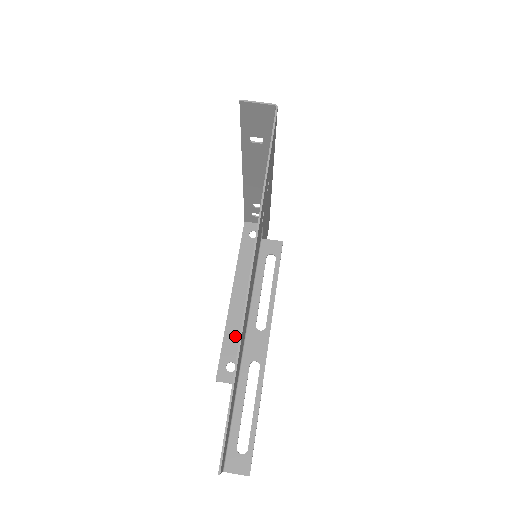
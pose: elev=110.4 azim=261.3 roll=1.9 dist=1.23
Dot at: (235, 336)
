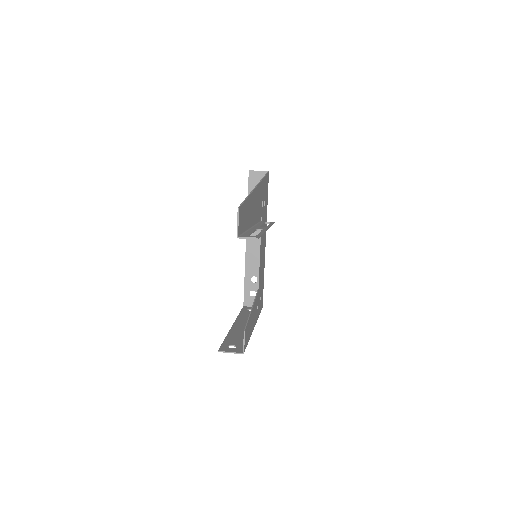
Dot at: (236, 337)
